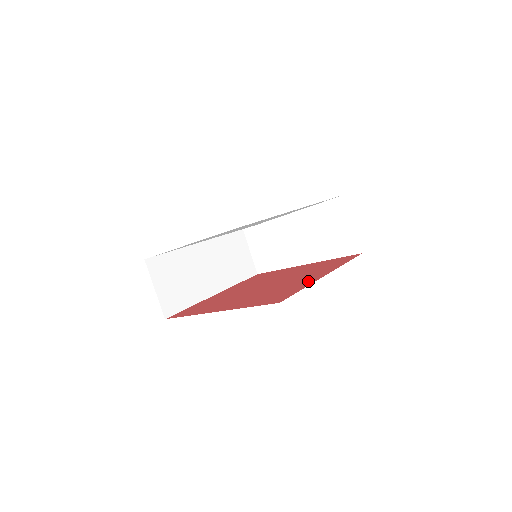
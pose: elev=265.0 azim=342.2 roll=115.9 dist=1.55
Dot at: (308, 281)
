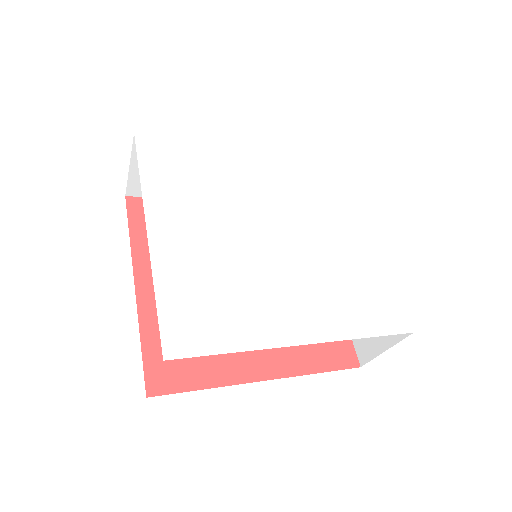
Dot at: (238, 368)
